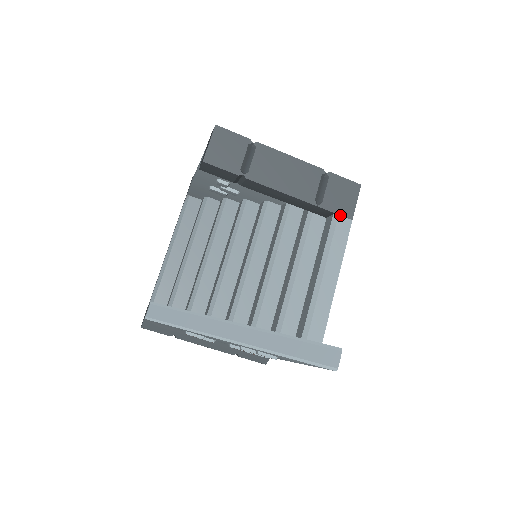
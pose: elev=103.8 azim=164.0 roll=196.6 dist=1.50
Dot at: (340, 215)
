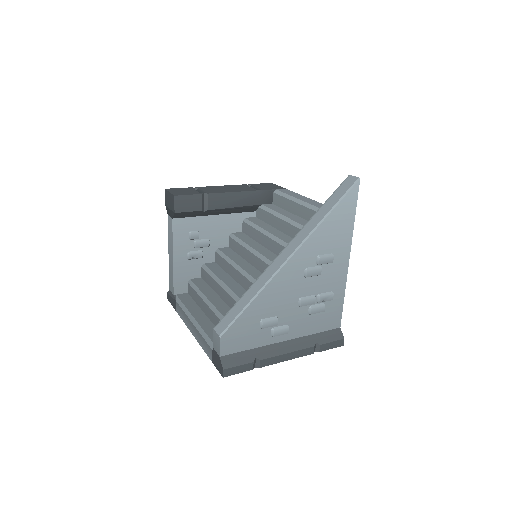
Dot at: (277, 189)
